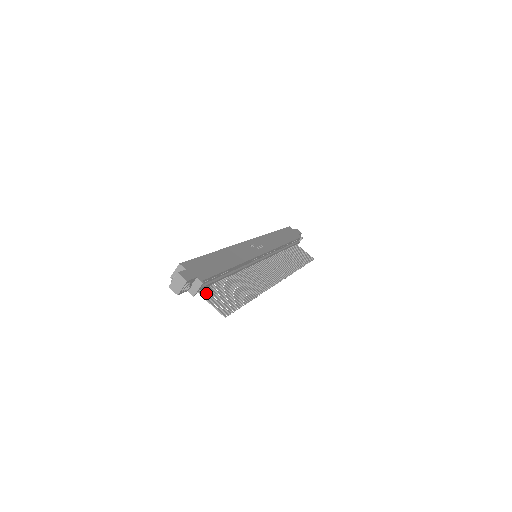
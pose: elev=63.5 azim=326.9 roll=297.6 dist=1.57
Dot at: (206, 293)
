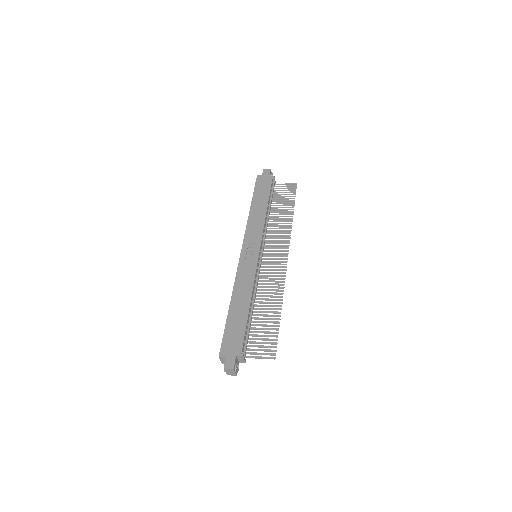
Dot at: occluded
